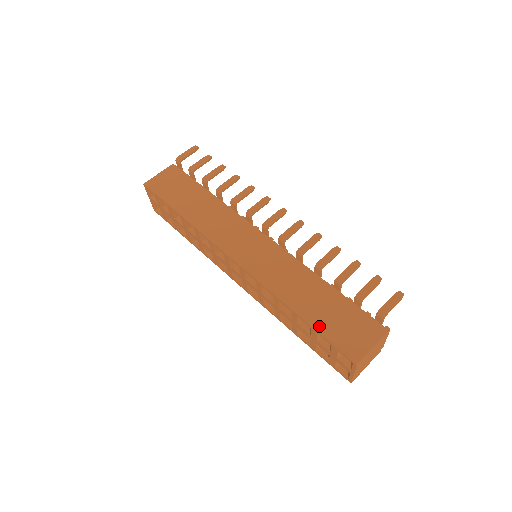
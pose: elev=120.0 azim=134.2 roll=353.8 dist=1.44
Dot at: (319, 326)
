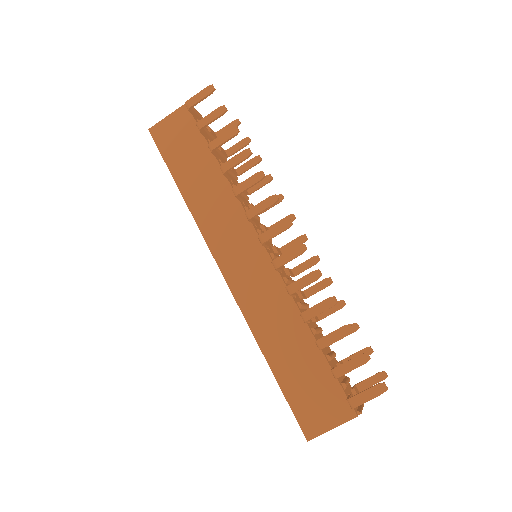
Dot at: (284, 384)
